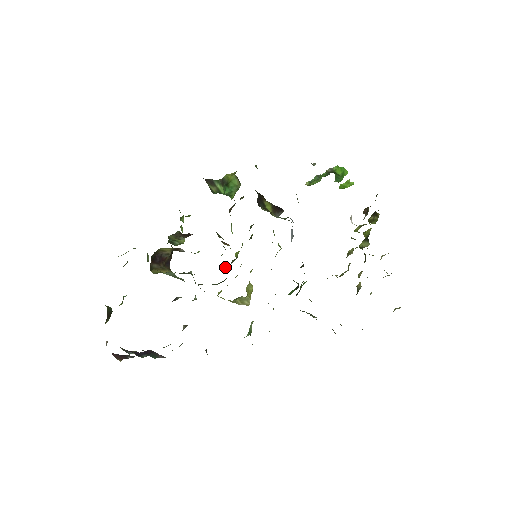
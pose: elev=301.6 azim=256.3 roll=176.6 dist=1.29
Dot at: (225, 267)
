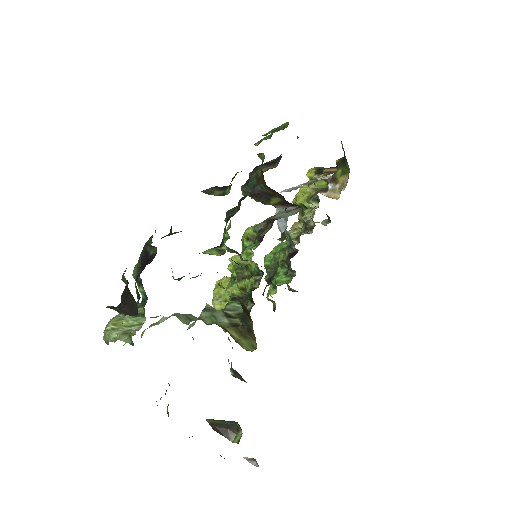
Dot at: (242, 284)
